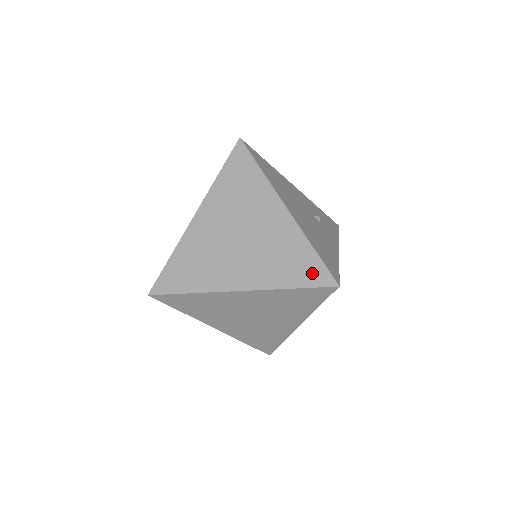
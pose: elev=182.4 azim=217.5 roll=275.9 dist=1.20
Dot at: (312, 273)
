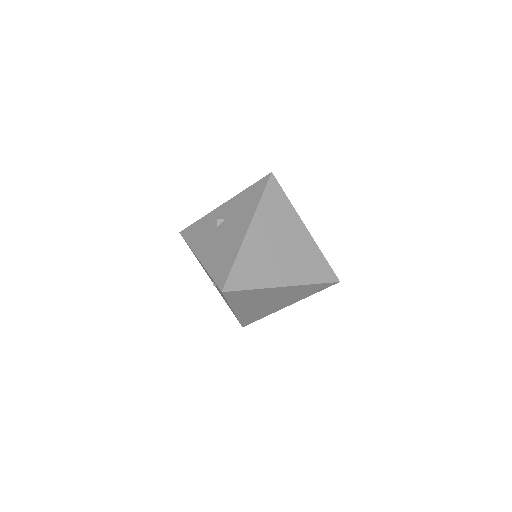
Dot at: (325, 274)
